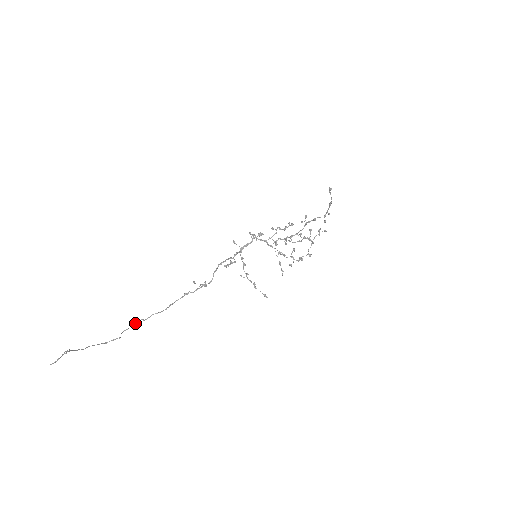
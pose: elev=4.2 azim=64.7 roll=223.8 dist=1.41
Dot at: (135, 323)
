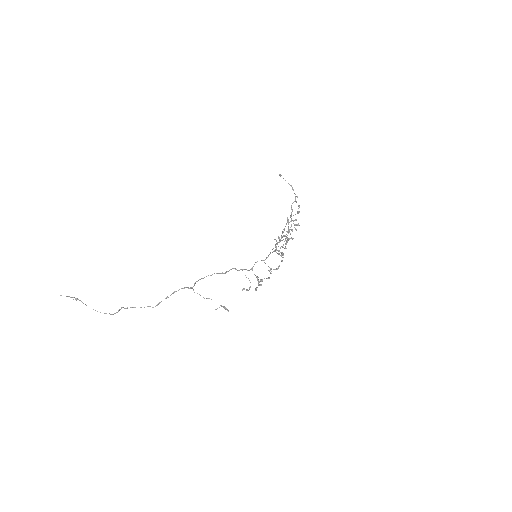
Dot at: occluded
